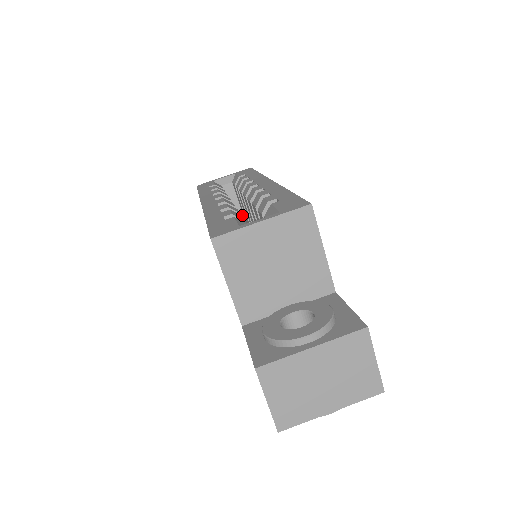
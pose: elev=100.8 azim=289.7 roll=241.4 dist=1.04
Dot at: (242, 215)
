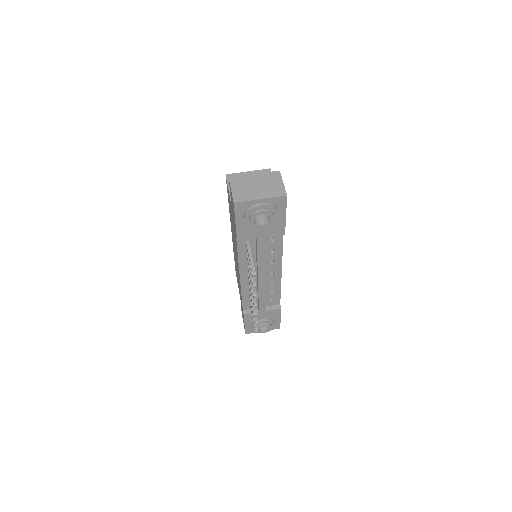
Dot at: occluded
